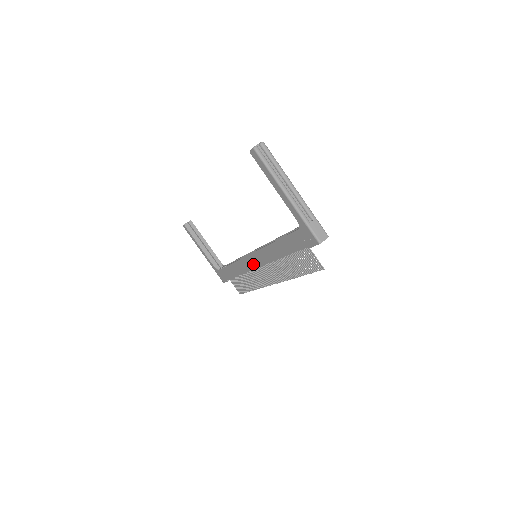
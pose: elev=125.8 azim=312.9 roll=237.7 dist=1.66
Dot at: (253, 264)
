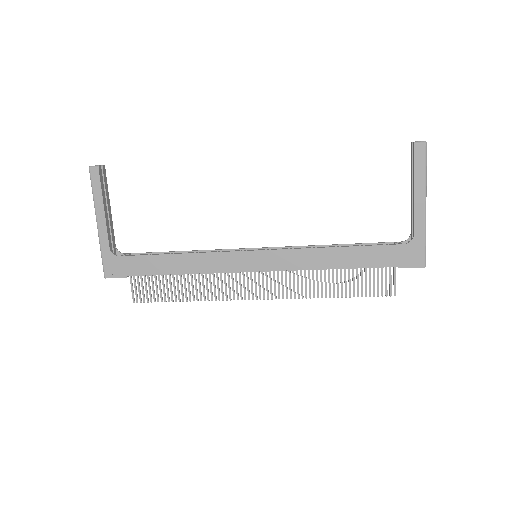
Dot at: (247, 264)
